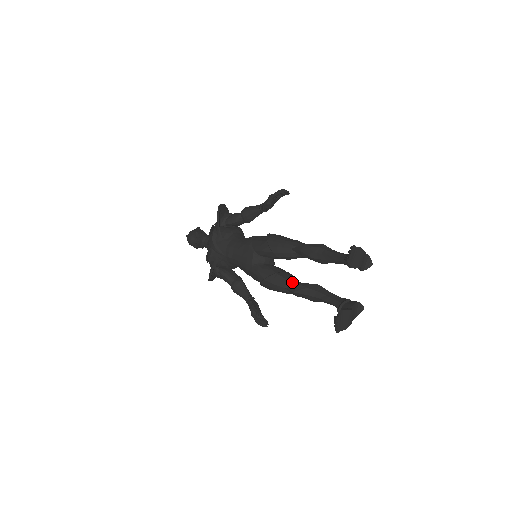
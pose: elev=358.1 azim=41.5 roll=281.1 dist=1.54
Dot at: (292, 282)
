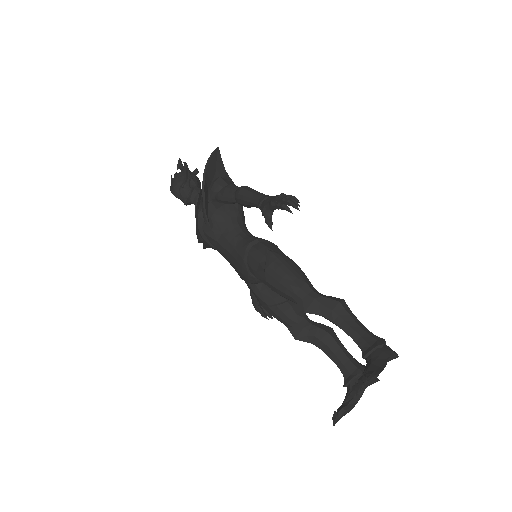
Dot at: (295, 322)
